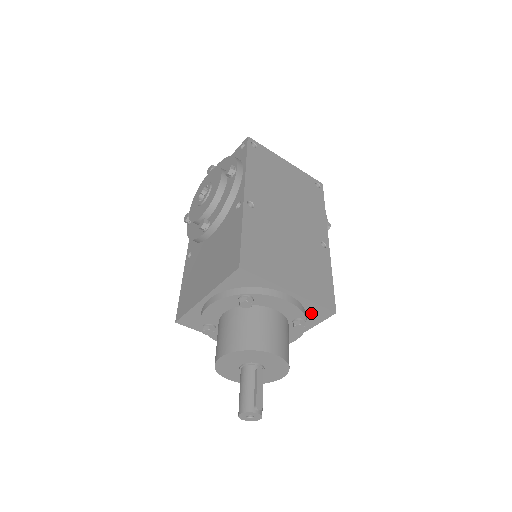
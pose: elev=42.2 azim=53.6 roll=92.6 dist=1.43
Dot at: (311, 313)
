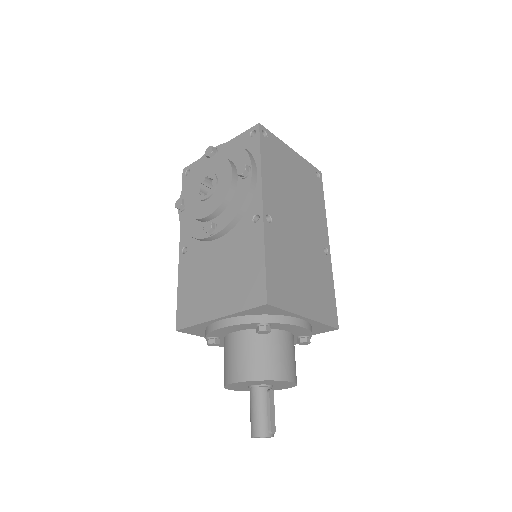
Dot at: (315, 329)
